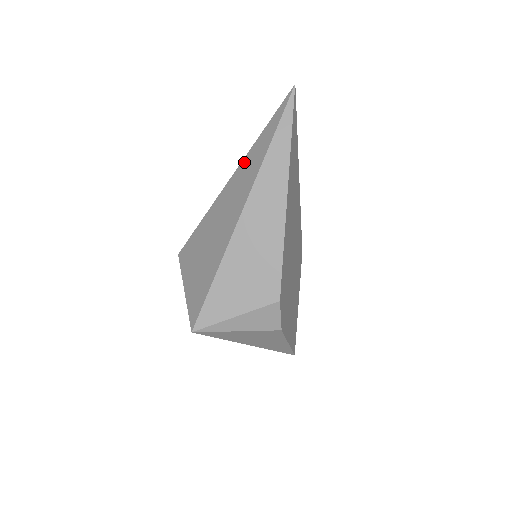
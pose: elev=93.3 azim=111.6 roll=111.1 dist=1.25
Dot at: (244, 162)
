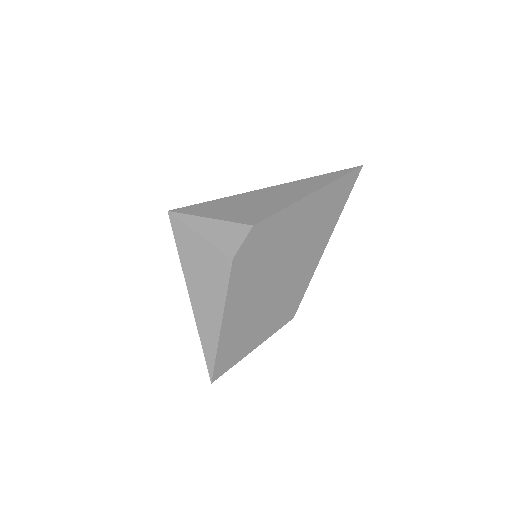
Dot at: occluded
